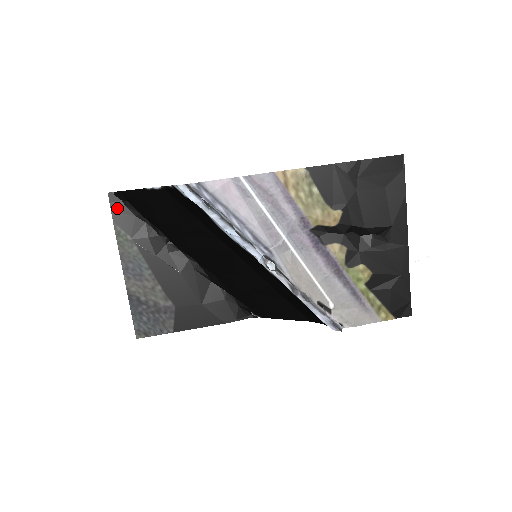
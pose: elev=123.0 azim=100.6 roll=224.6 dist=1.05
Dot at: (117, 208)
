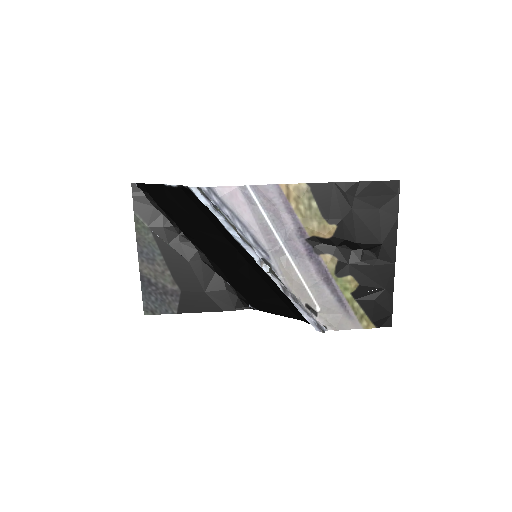
Dot at: (138, 198)
